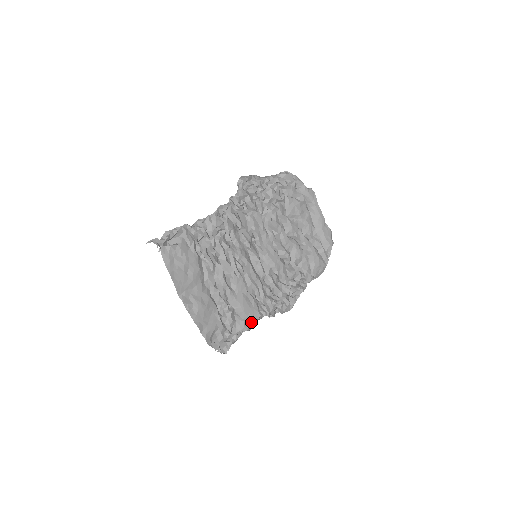
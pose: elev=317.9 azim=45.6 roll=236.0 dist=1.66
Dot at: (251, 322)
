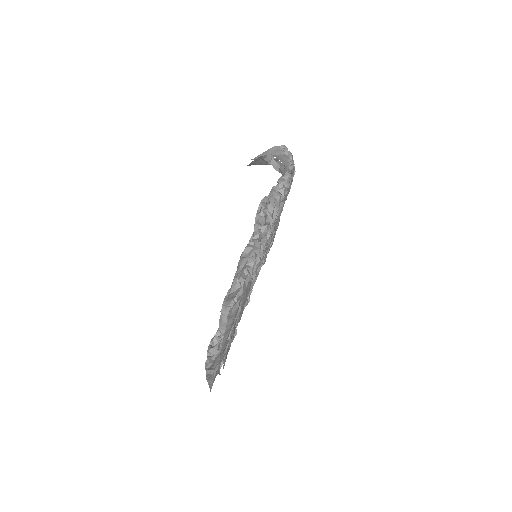
Dot at: occluded
